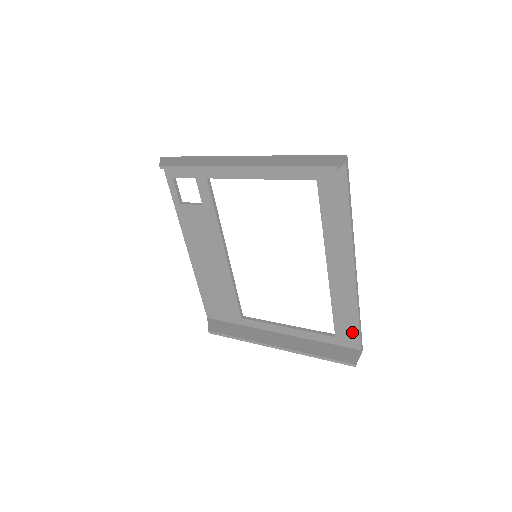
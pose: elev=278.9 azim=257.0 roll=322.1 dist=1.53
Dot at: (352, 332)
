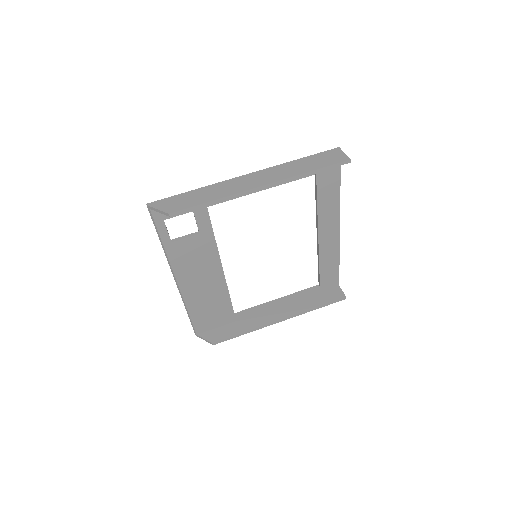
Dot at: (333, 276)
